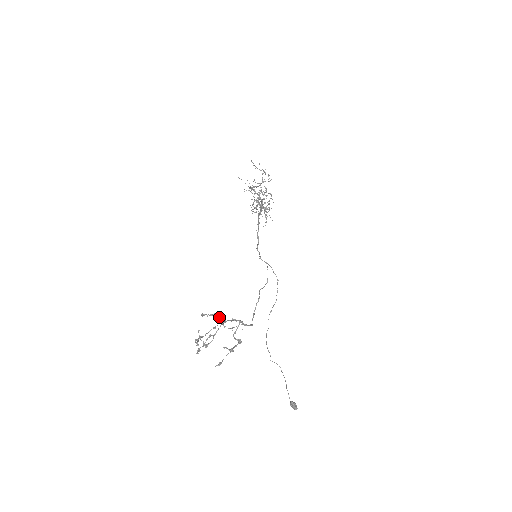
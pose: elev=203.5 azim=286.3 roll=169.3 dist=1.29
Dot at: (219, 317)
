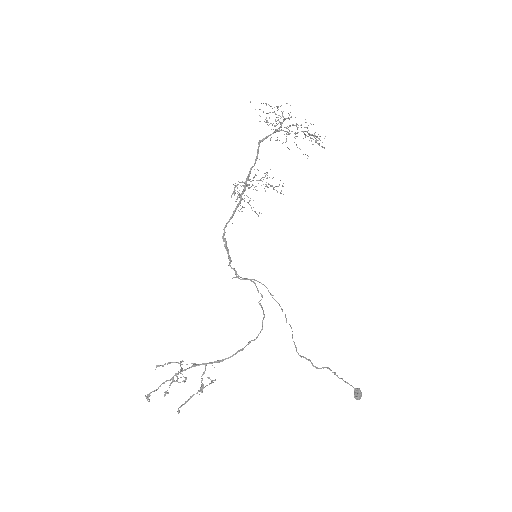
Dot at: (179, 363)
